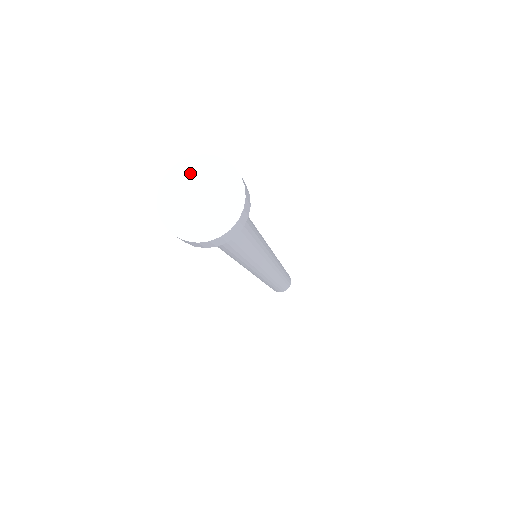
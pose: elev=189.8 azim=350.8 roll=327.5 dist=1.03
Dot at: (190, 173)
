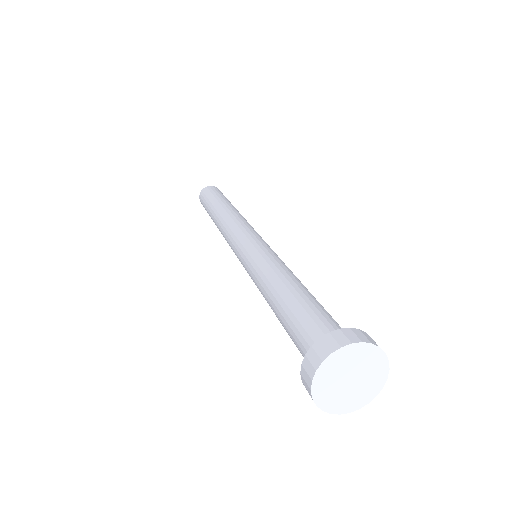
Dot at: (347, 359)
